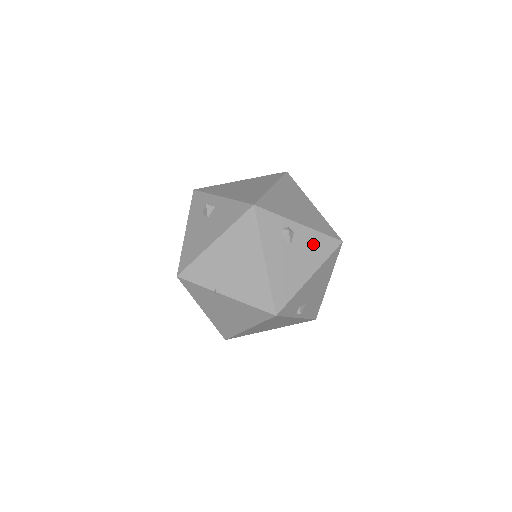
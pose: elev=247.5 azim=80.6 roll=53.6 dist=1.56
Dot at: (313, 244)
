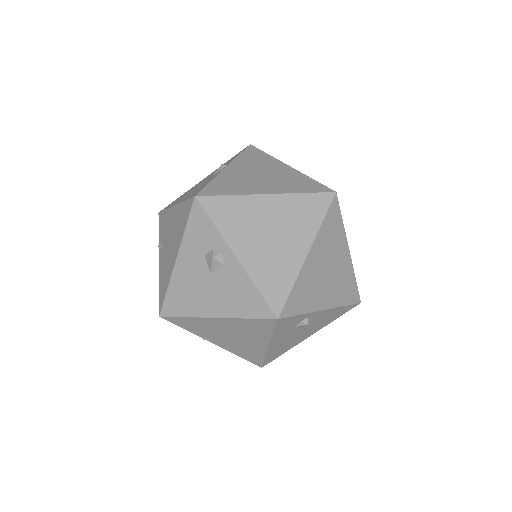
Dot at: (328, 317)
